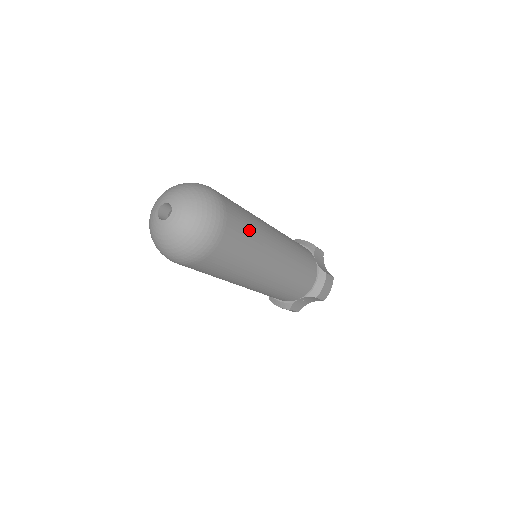
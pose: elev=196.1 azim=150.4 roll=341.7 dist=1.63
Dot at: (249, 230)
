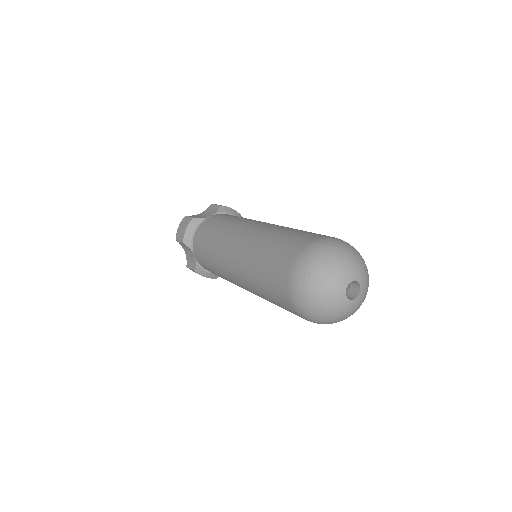
Dot at: occluded
